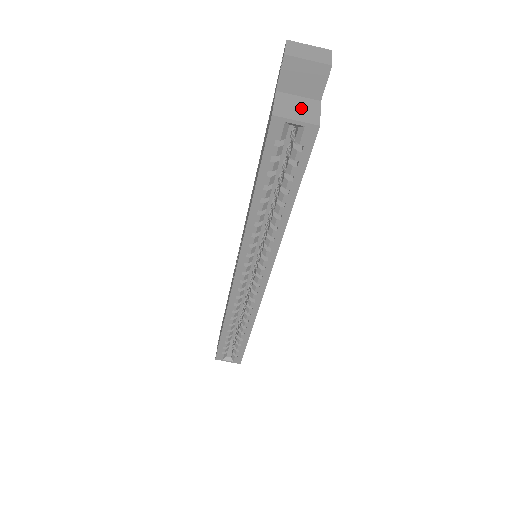
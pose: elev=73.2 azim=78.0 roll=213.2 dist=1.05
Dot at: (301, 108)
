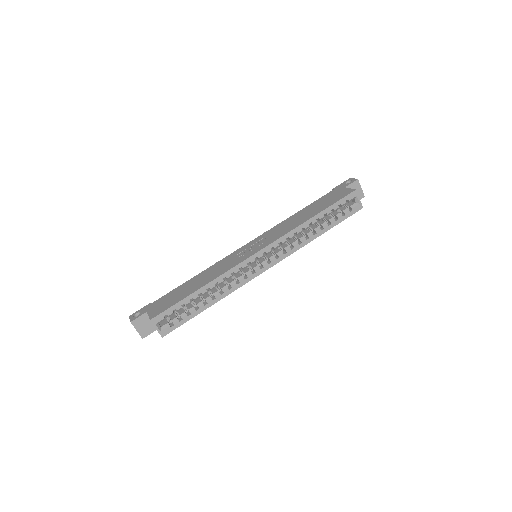
Dot at: occluded
